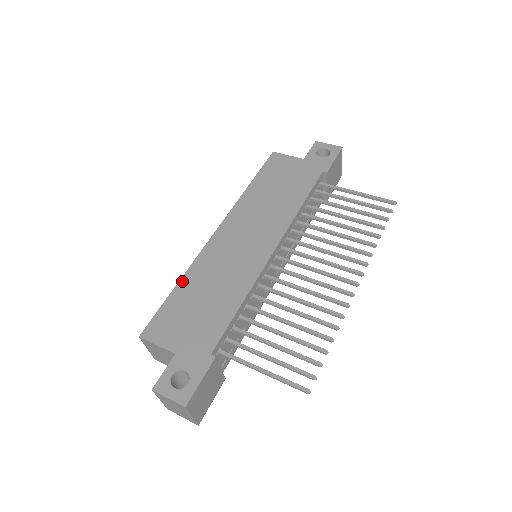
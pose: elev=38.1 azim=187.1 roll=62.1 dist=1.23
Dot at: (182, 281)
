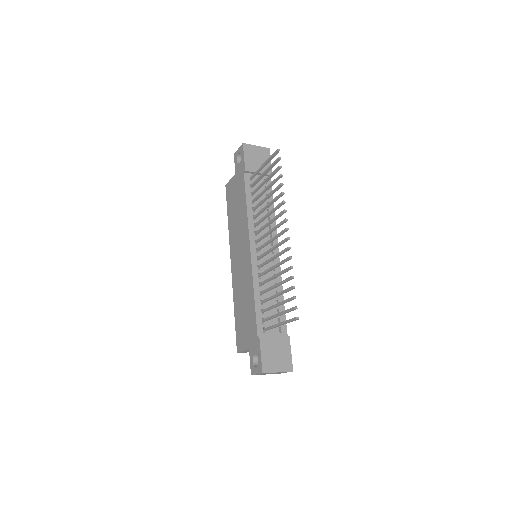
Dot at: (234, 307)
